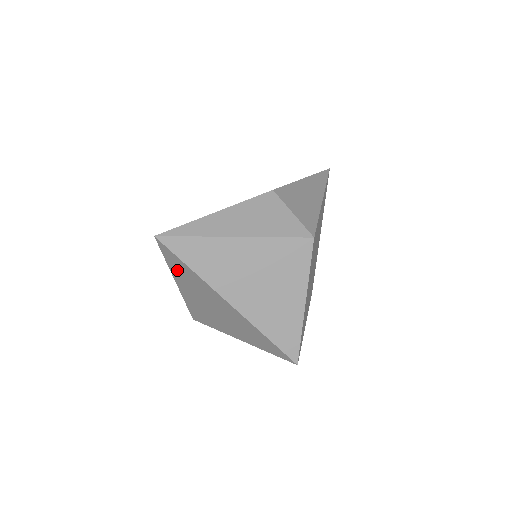
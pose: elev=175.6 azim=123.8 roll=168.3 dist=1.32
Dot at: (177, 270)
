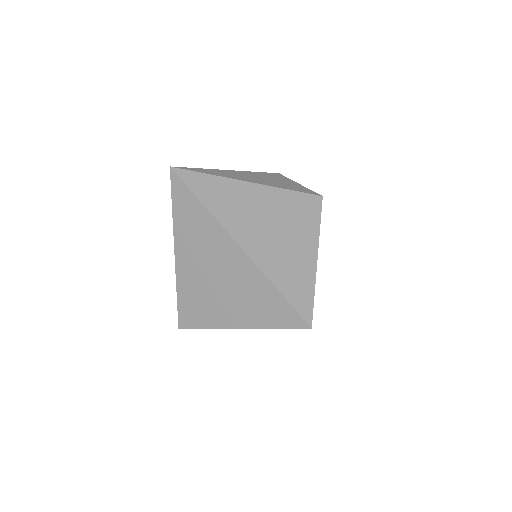
Dot at: (183, 219)
